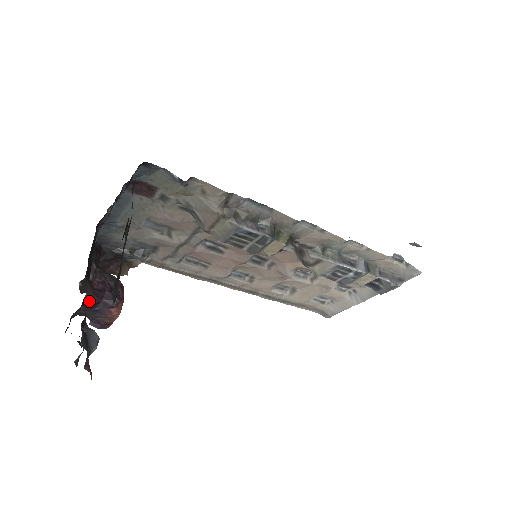
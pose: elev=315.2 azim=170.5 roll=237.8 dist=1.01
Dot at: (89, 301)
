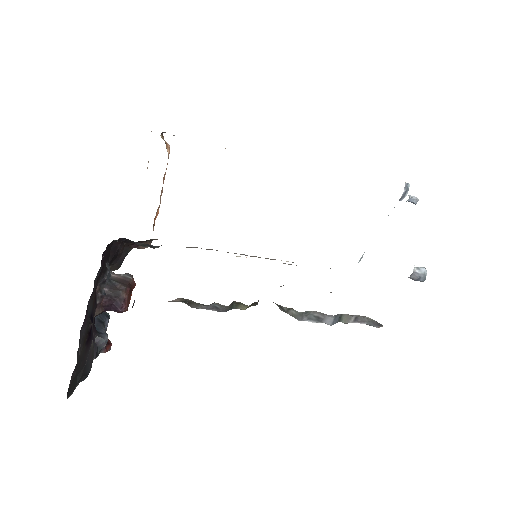
Dot at: (101, 313)
